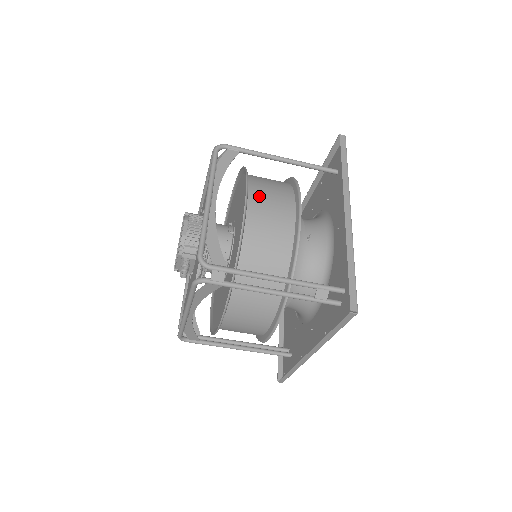
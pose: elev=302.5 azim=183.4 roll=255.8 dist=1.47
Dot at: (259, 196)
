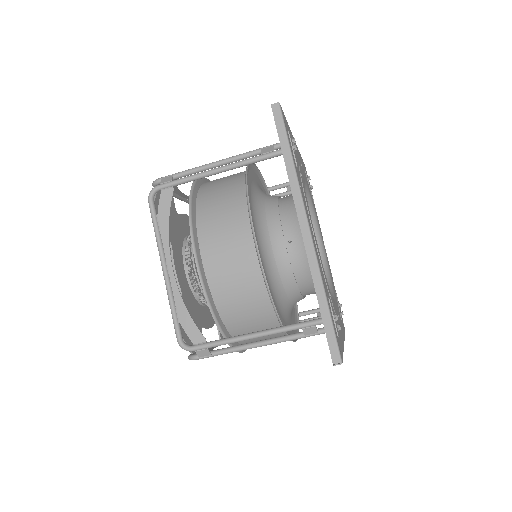
Dot at: (211, 241)
